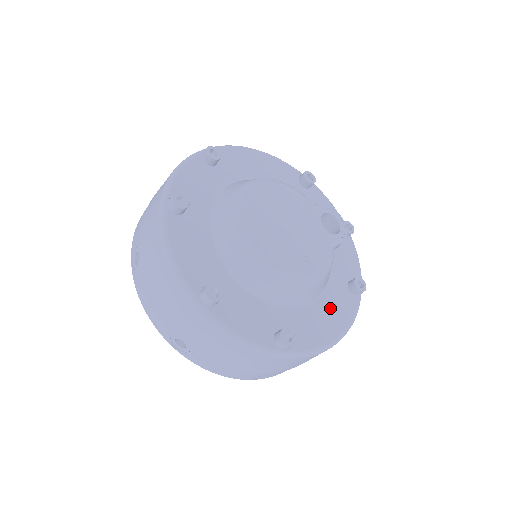
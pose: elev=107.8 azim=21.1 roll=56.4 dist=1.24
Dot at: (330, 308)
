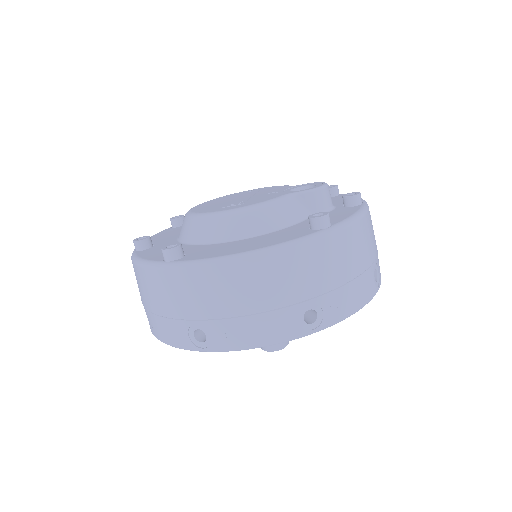
Dot at: (263, 240)
